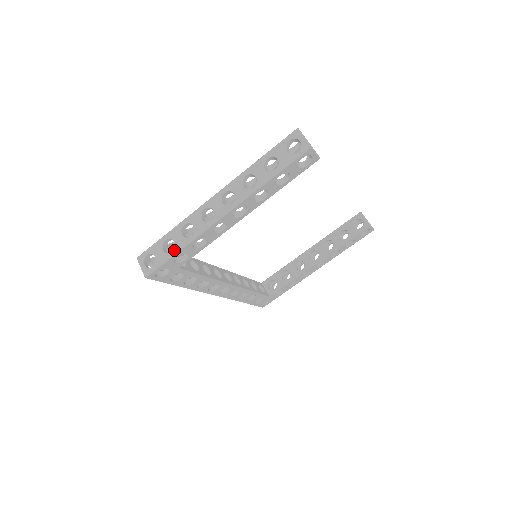
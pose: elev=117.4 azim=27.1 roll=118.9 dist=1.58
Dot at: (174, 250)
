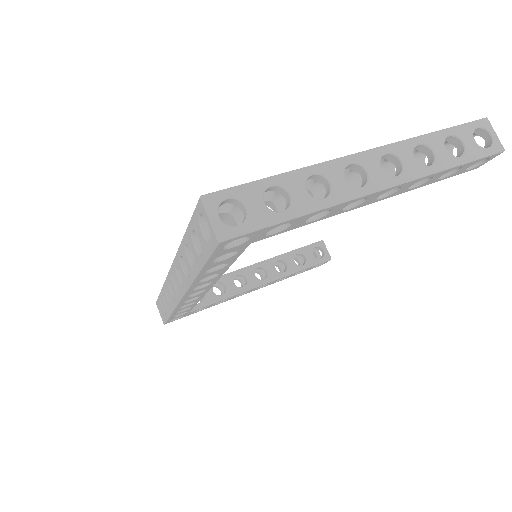
Dot at: (290, 211)
